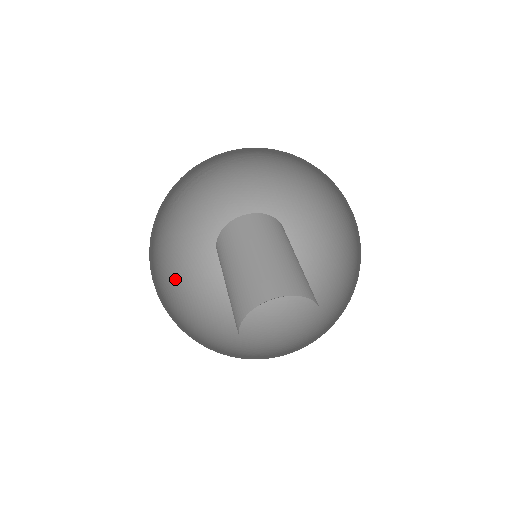
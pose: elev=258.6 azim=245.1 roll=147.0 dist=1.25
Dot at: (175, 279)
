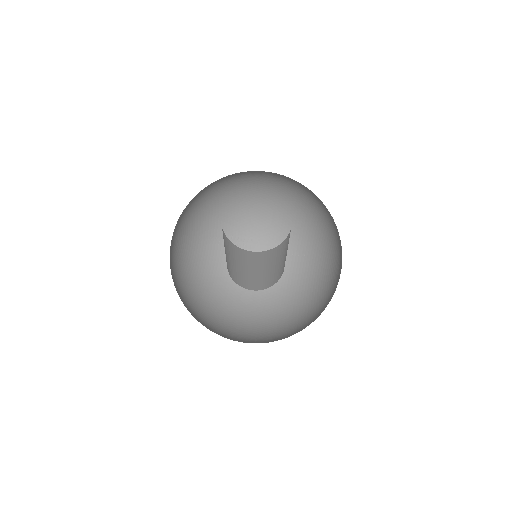
Dot at: (180, 268)
